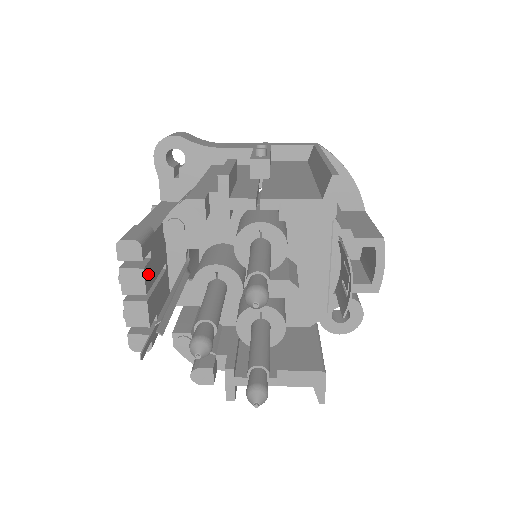
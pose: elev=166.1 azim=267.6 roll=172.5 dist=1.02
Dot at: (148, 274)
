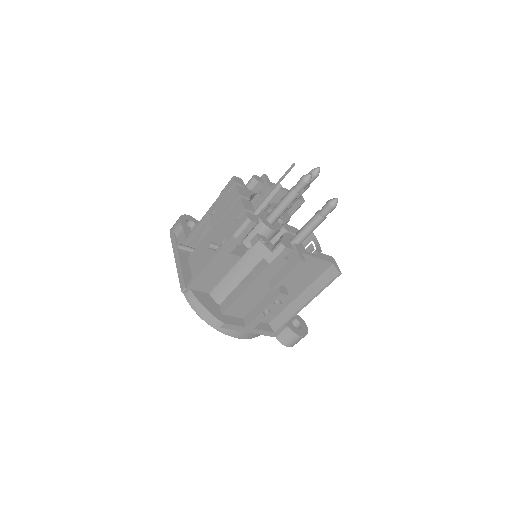
Dot at: occluded
